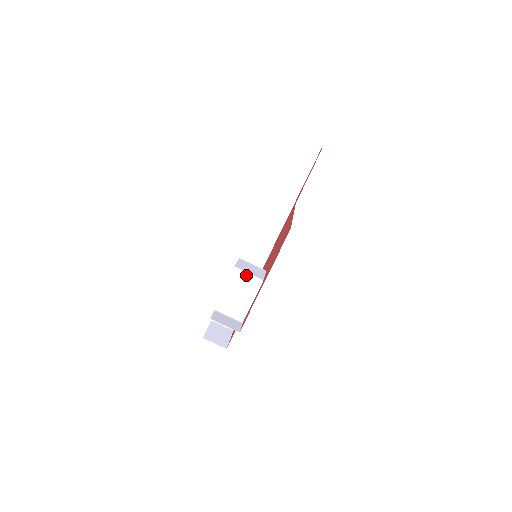
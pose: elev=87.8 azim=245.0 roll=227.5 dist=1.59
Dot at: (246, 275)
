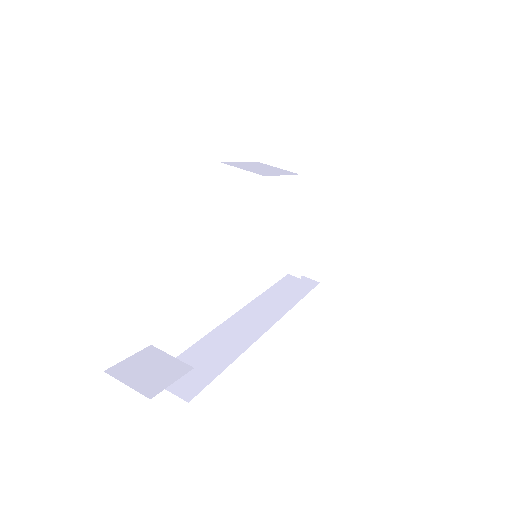
Dot at: (274, 167)
